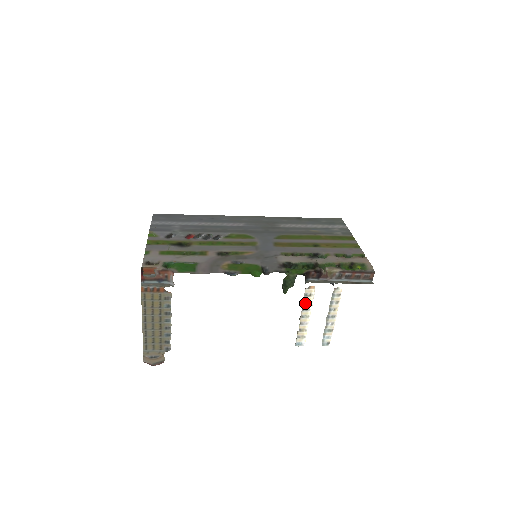
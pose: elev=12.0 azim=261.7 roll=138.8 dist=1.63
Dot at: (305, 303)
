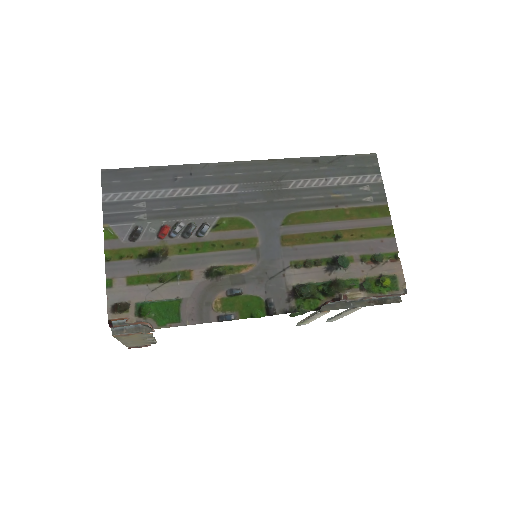
Dot at: (314, 316)
